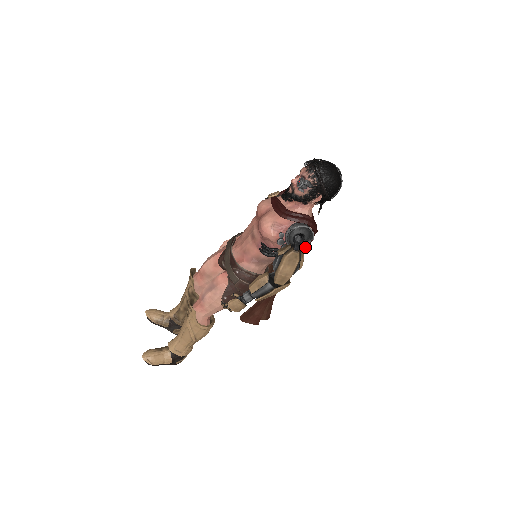
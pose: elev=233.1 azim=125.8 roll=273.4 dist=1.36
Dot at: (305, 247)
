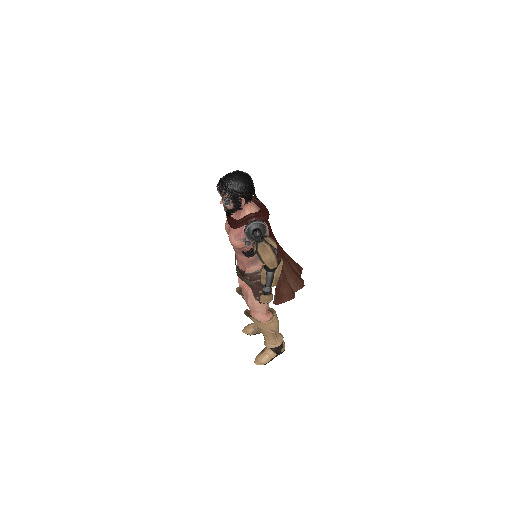
Dot at: (269, 232)
